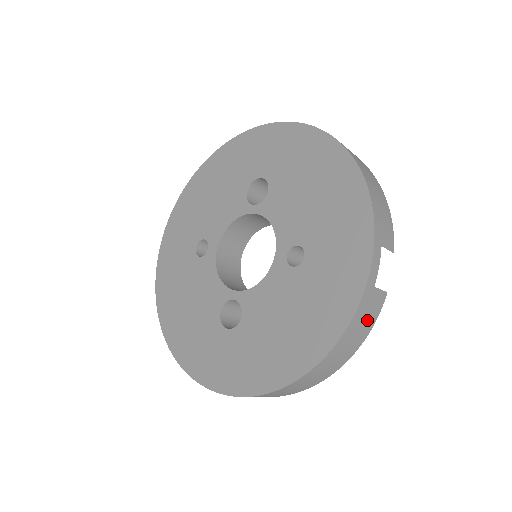
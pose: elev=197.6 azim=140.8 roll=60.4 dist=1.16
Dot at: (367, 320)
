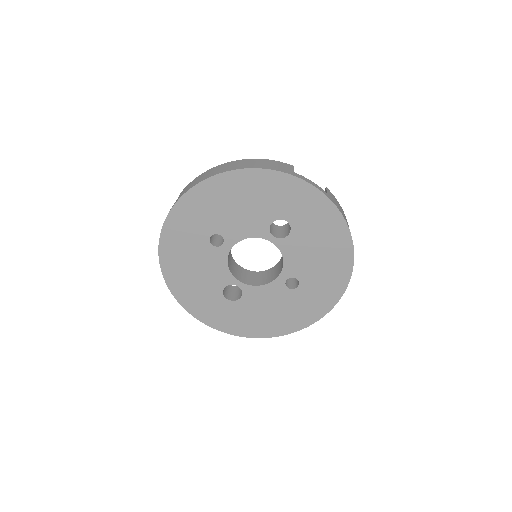
Dot at: occluded
